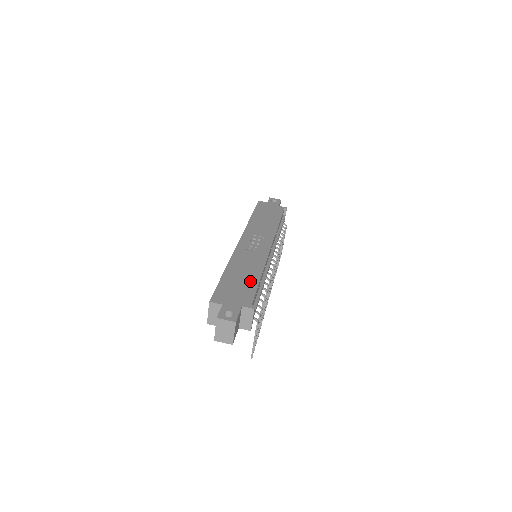
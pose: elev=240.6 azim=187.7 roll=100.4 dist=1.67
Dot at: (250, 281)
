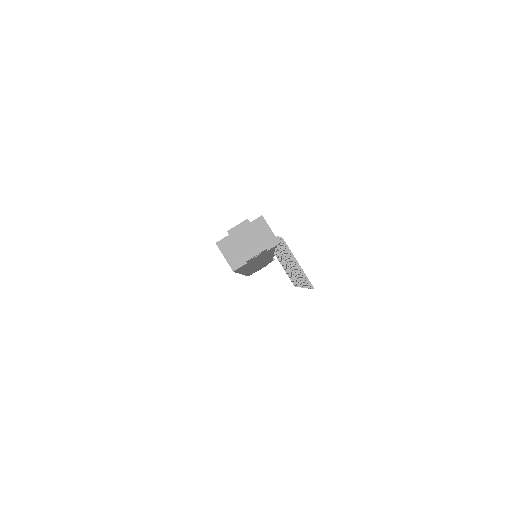
Dot at: occluded
